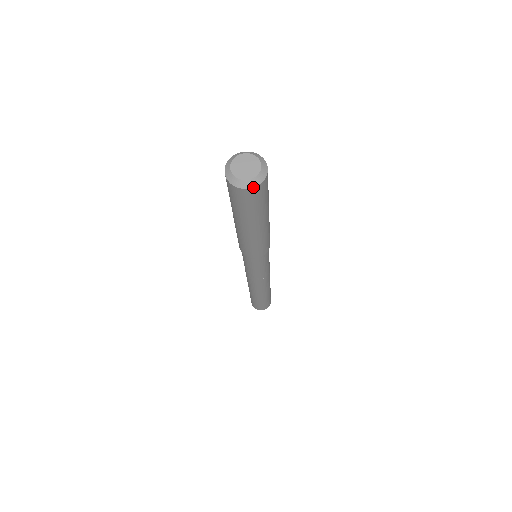
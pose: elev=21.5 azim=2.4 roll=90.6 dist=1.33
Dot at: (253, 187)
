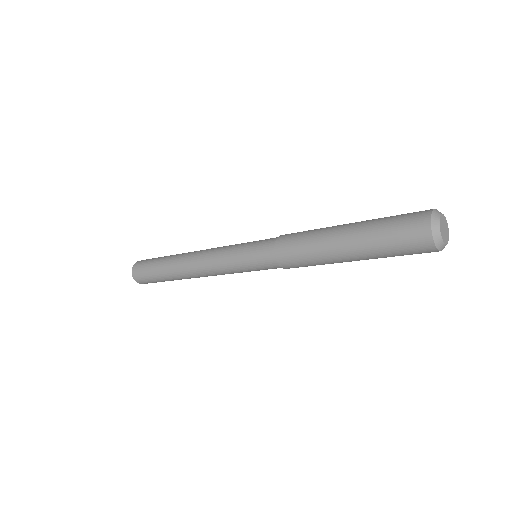
Dot at: (435, 244)
